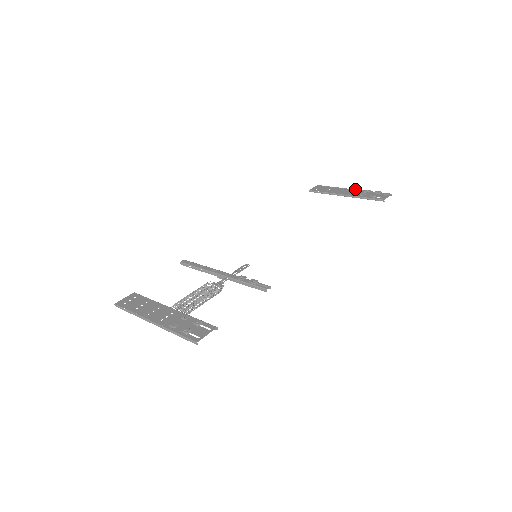
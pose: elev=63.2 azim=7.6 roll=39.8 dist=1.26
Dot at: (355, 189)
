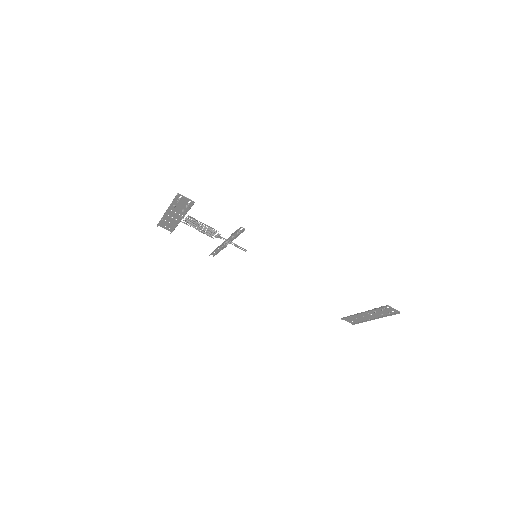
Dot at: (376, 317)
